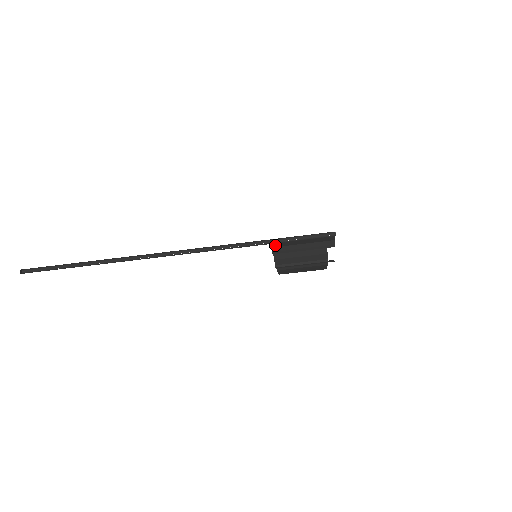
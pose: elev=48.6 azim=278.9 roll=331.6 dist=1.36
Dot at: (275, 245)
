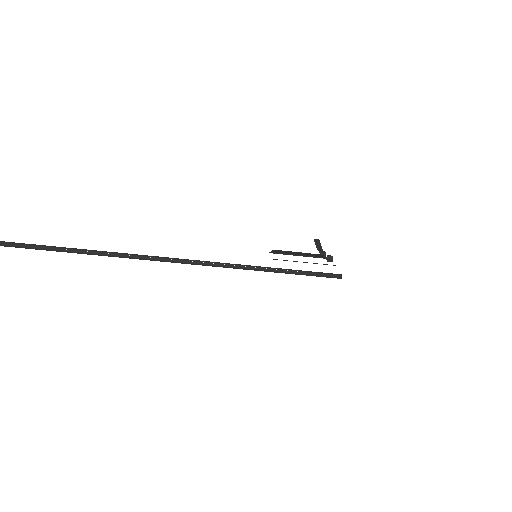
Dot at: occluded
